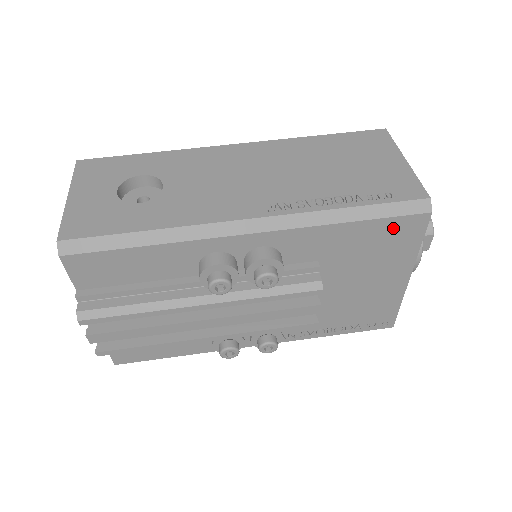
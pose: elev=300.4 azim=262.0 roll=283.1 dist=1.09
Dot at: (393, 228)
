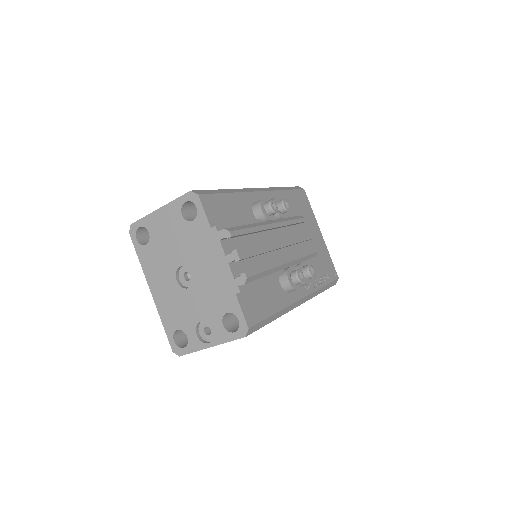
Dot at: (299, 197)
